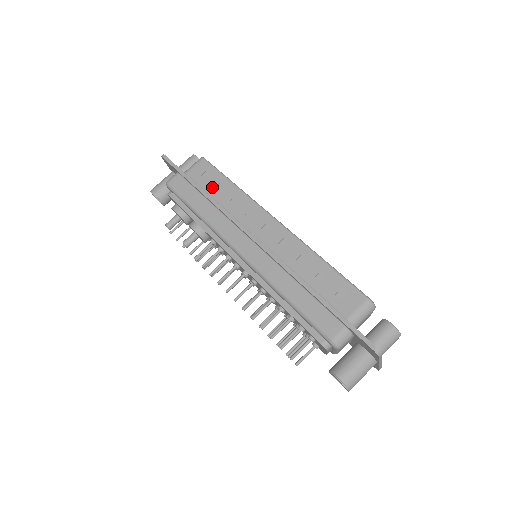
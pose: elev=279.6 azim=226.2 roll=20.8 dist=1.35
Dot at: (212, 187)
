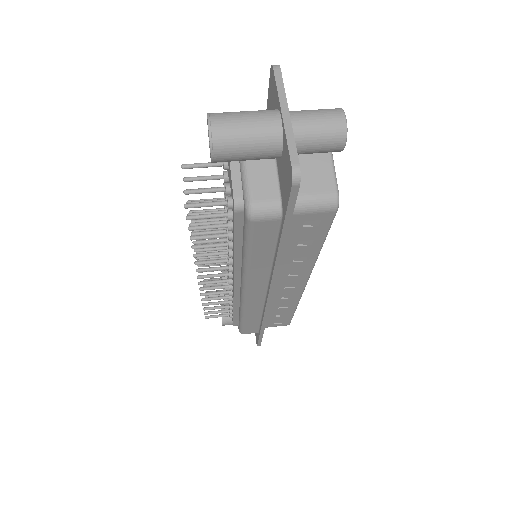
Dot at: occluded
